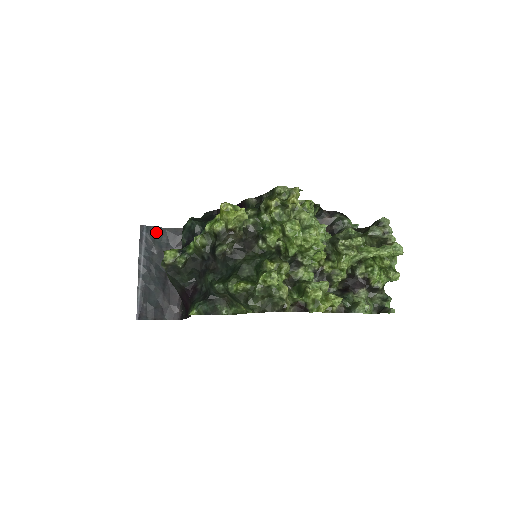
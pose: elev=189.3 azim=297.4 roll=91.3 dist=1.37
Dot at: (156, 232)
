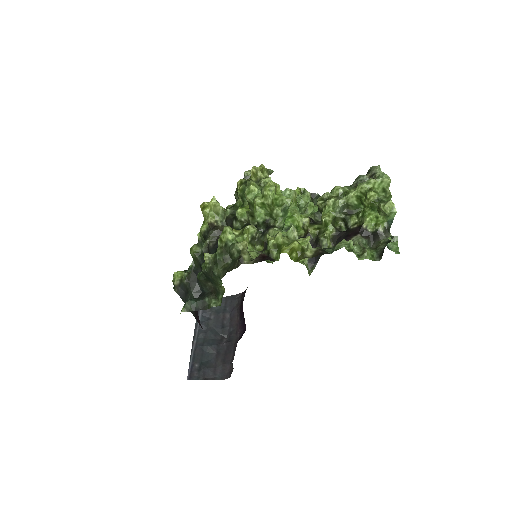
Dot at: occluded
